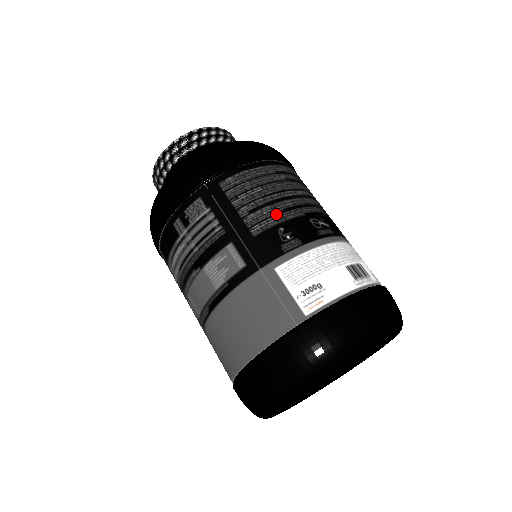
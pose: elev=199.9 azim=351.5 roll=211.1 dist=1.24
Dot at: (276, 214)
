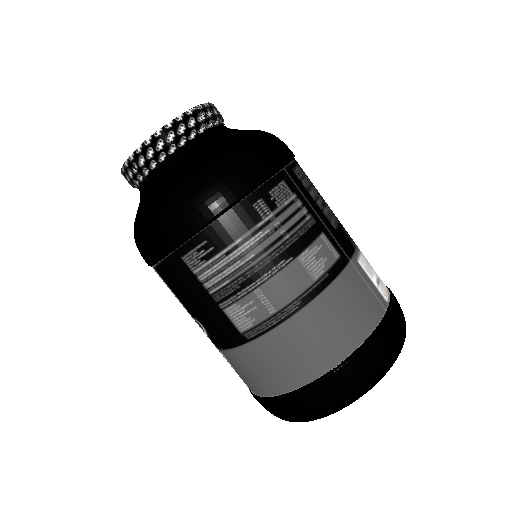
Dot at: occluded
